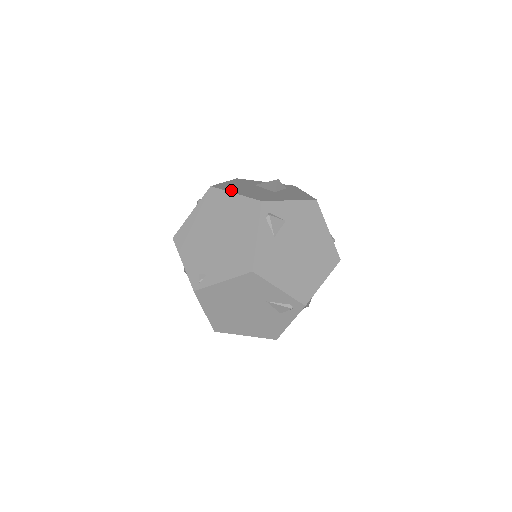
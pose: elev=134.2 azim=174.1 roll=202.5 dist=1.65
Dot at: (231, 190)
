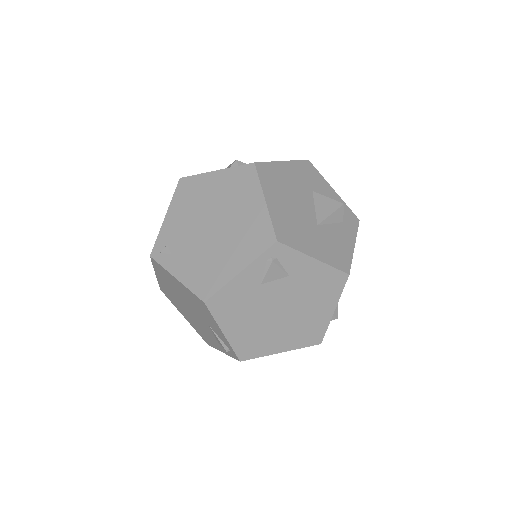
Dot at: (268, 189)
